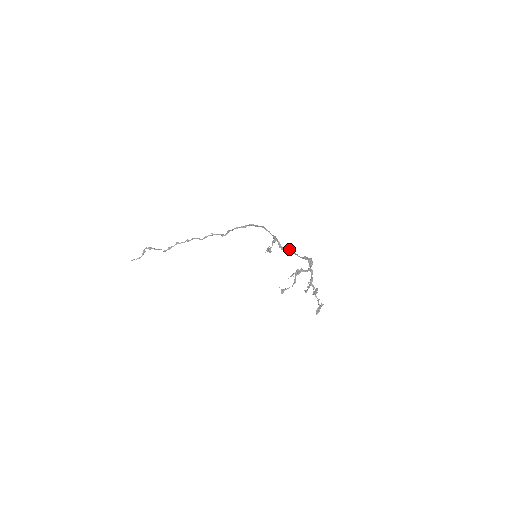
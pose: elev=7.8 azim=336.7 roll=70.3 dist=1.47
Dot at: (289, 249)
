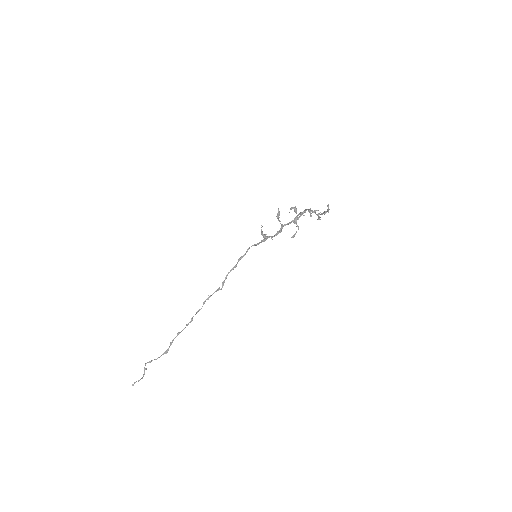
Dot at: (280, 230)
